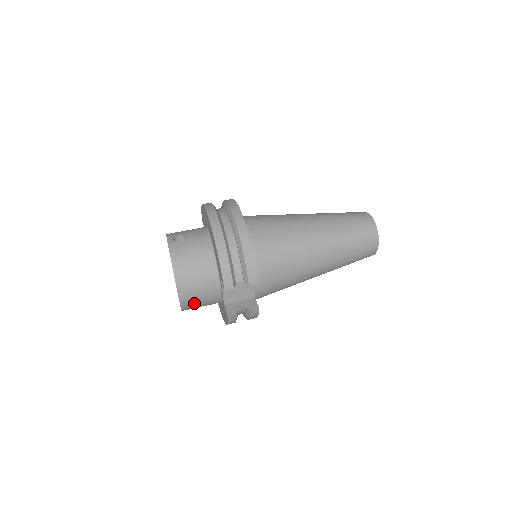
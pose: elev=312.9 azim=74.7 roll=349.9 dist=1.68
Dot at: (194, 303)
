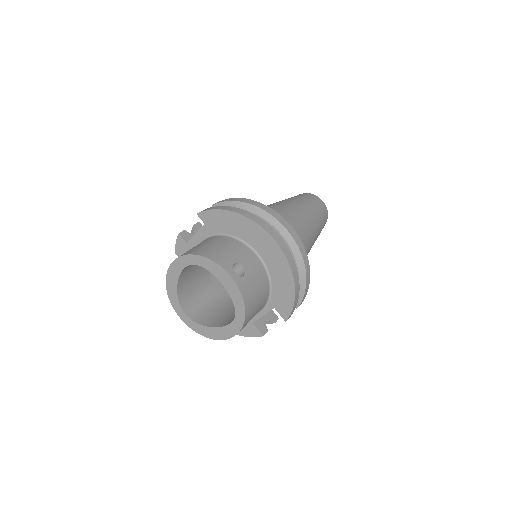
Dot at: occluded
